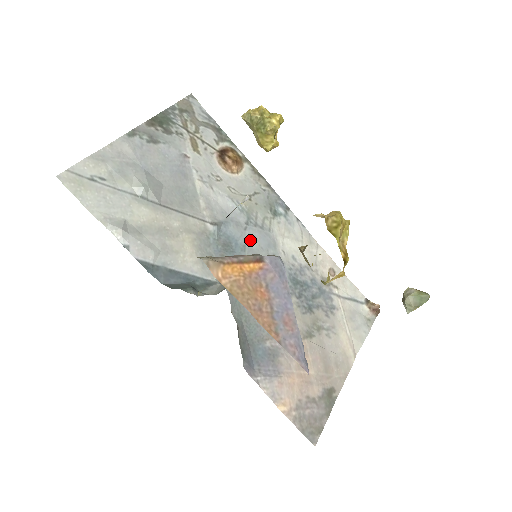
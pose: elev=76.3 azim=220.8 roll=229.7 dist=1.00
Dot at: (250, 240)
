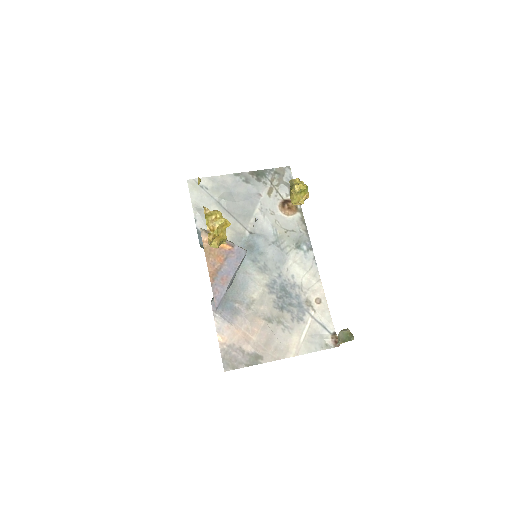
Dot at: (268, 252)
